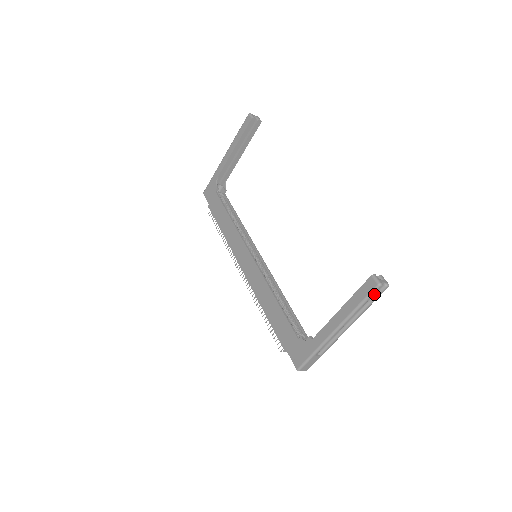
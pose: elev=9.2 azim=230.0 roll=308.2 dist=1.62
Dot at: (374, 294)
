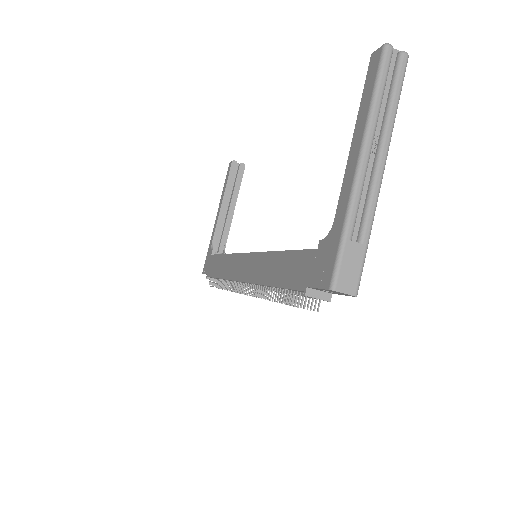
Dot at: (392, 77)
